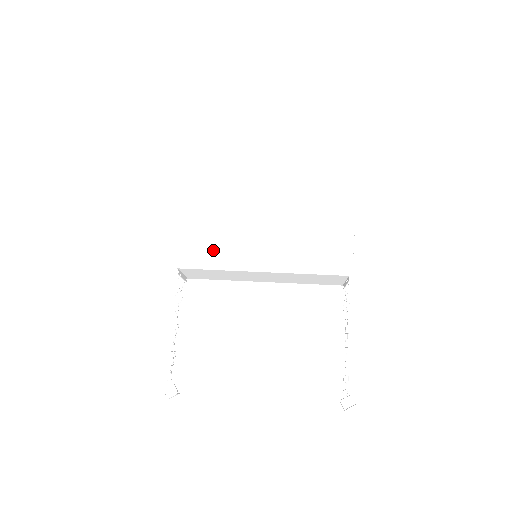
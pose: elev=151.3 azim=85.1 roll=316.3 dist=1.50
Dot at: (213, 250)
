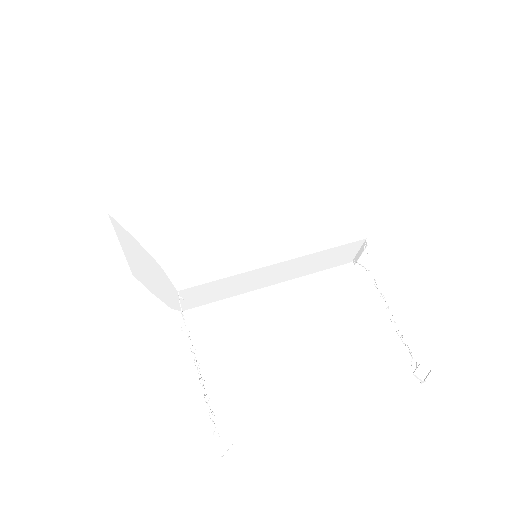
Dot at: (219, 251)
